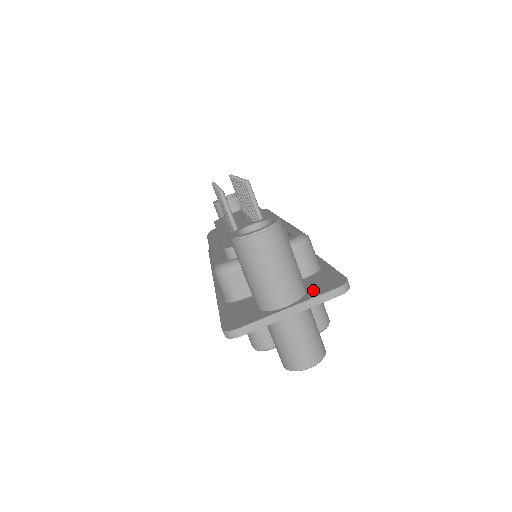
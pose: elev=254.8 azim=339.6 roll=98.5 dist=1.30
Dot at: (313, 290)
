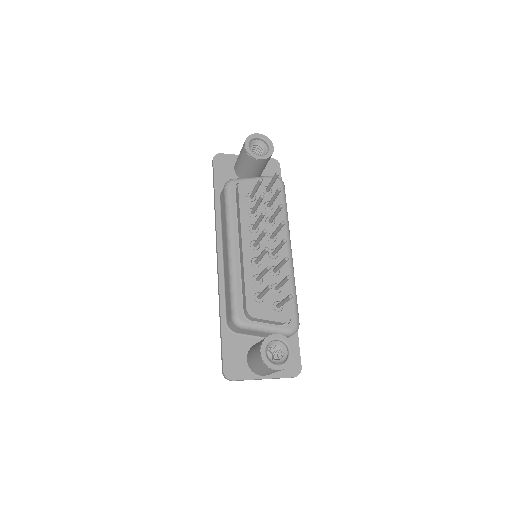
Dot at: occluded
